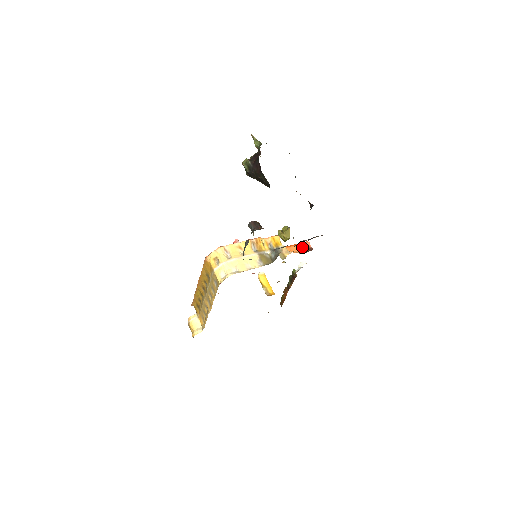
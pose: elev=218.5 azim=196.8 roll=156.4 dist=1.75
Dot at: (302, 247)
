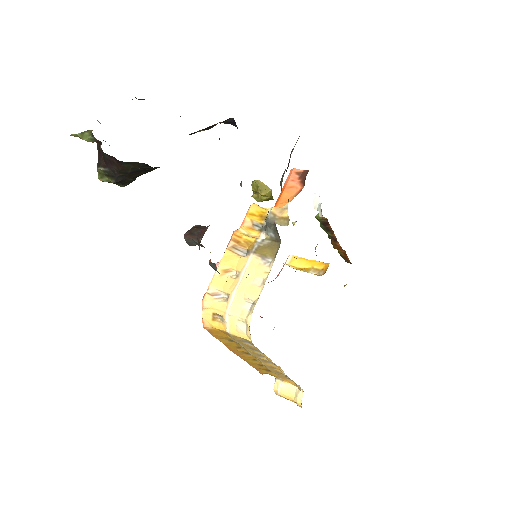
Dot at: (293, 183)
